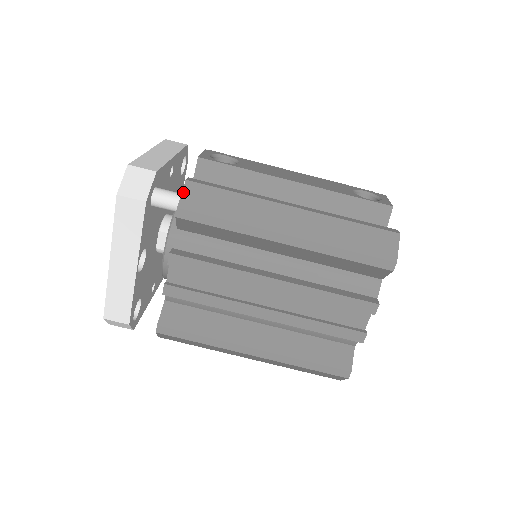
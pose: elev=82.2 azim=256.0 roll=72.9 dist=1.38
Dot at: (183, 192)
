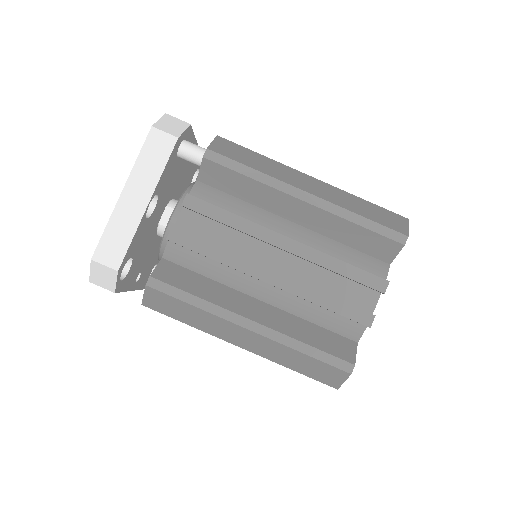
Dot at: (214, 141)
